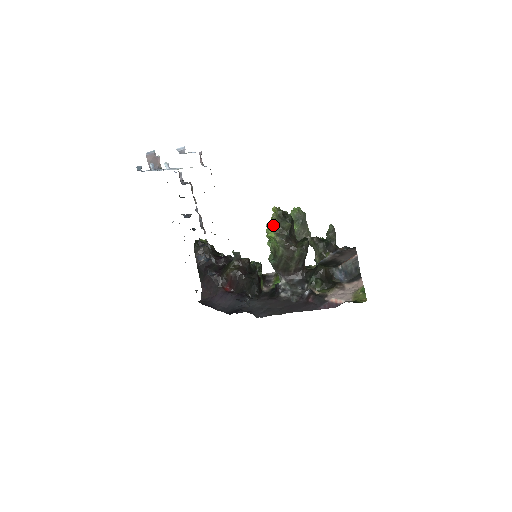
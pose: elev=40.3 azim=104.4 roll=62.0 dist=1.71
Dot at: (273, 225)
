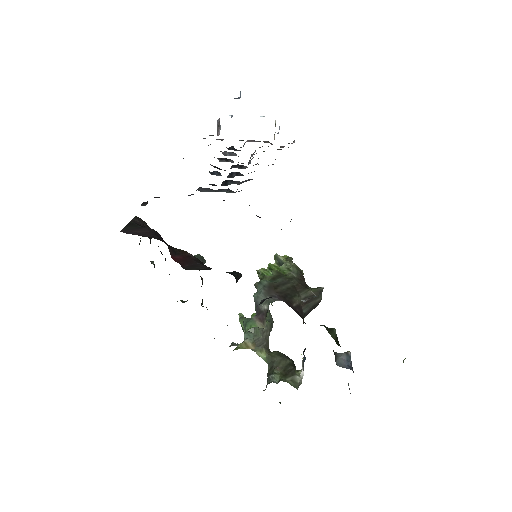
Dot at: (286, 257)
